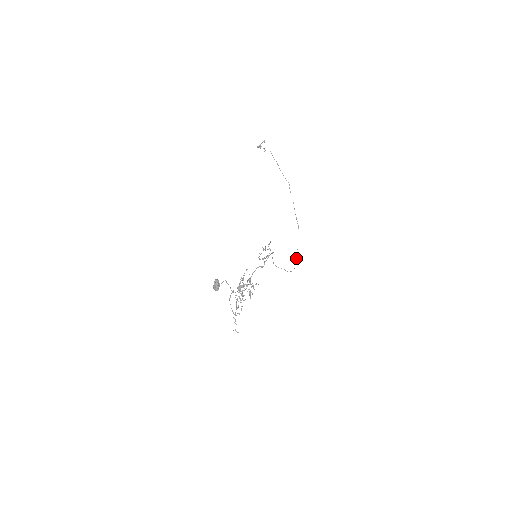
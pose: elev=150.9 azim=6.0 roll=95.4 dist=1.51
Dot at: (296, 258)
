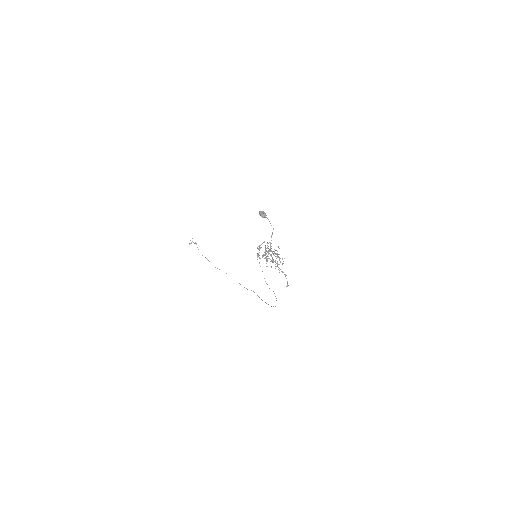
Dot at: occluded
